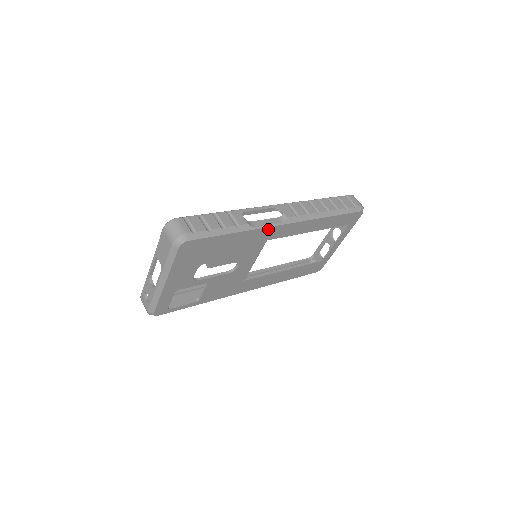
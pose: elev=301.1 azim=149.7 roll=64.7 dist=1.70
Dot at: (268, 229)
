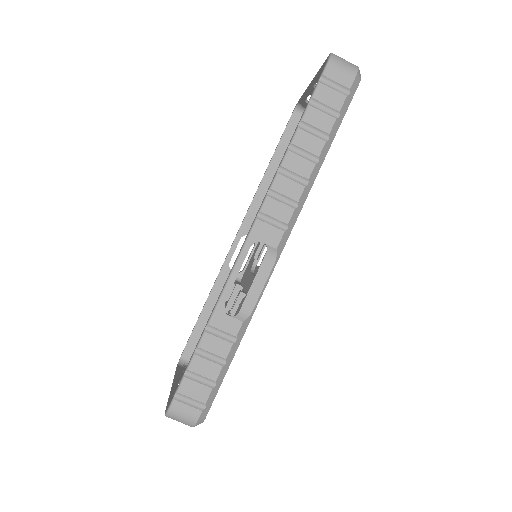
Dot at: (265, 285)
